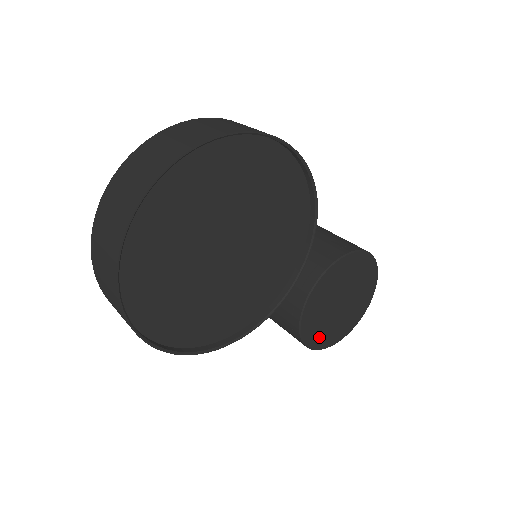
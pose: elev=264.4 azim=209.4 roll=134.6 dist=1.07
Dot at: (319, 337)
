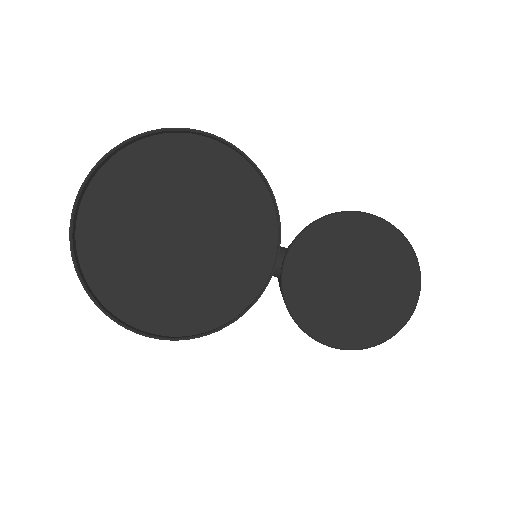
Dot at: (335, 329)
